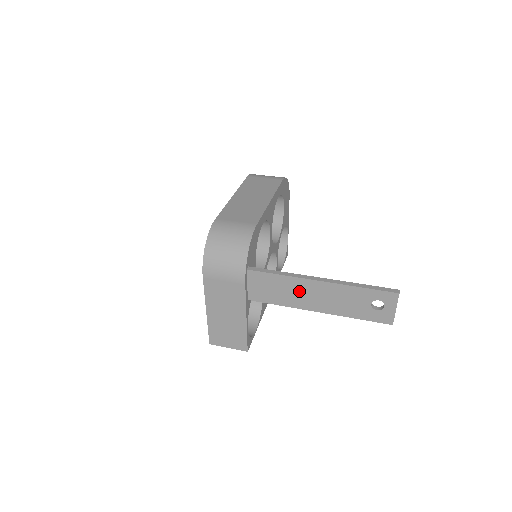
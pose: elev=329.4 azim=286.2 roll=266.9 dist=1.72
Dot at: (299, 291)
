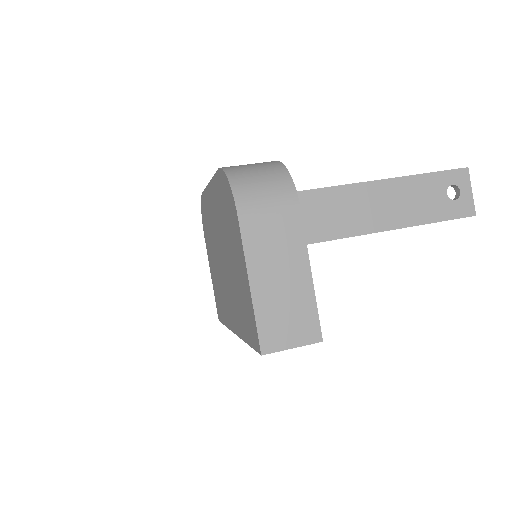
Dot at: (366, 204)
